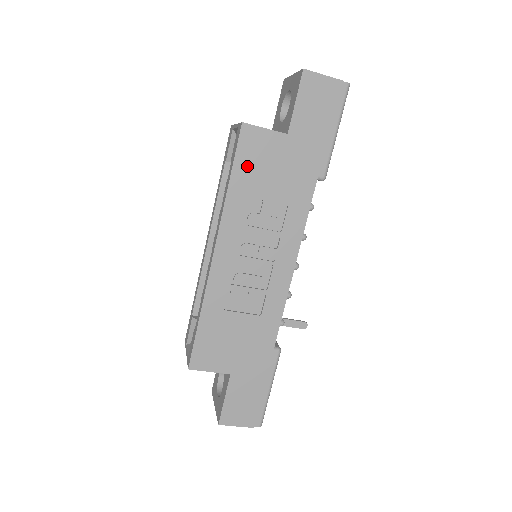
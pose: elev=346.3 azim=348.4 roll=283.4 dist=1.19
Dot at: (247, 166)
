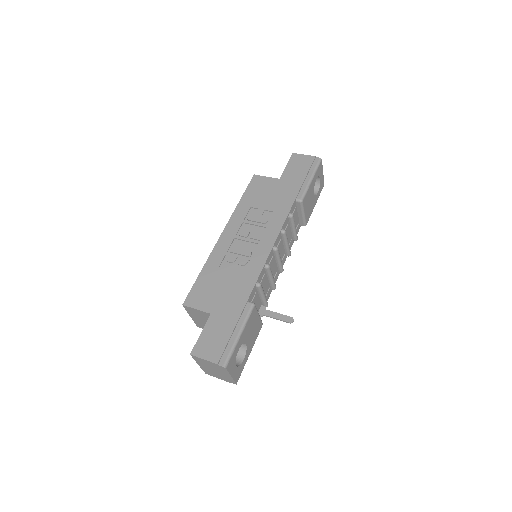
Dot at: (252, 193)
